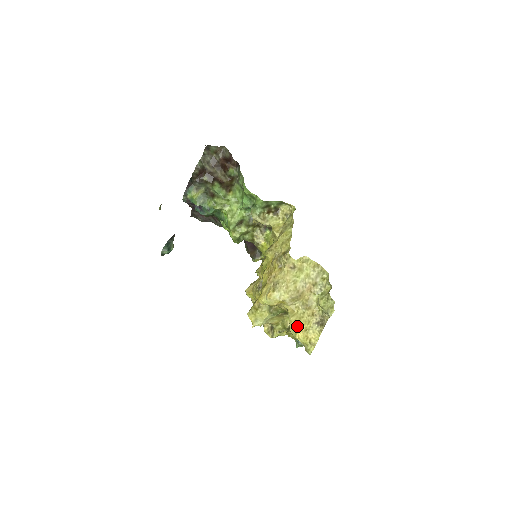
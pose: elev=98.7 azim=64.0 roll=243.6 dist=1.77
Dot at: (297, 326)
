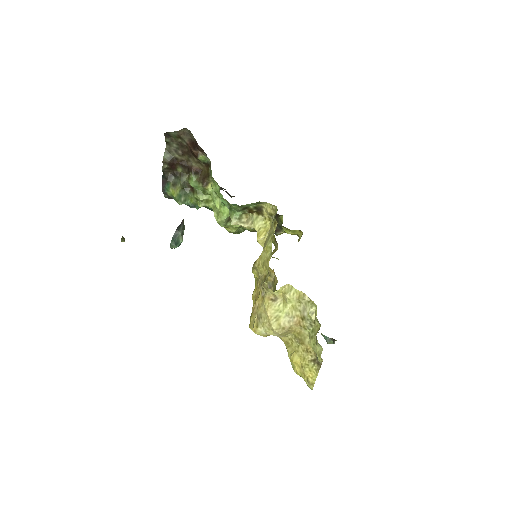
Dot at: (292, 361)
